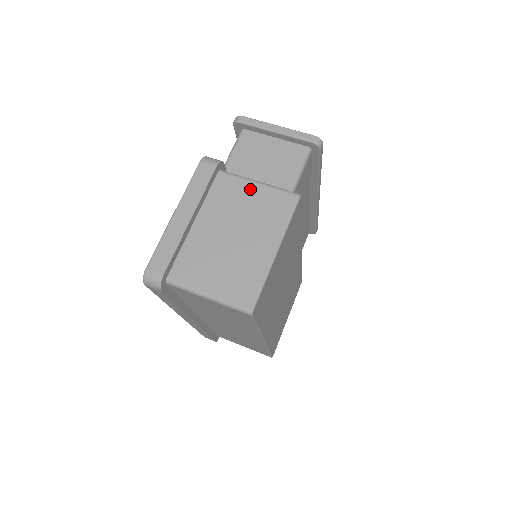
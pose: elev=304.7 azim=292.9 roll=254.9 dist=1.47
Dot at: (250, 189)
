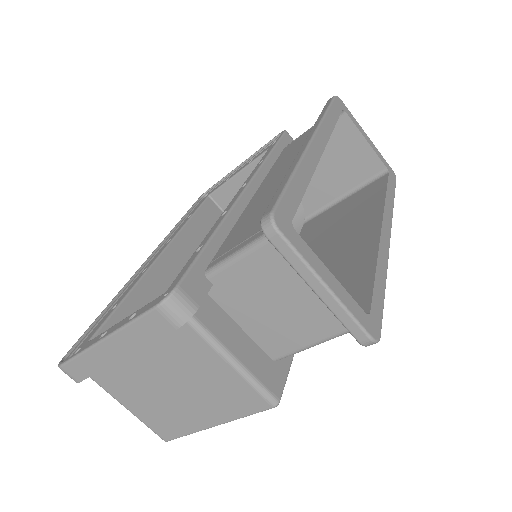
Dot at: (216, 364)
